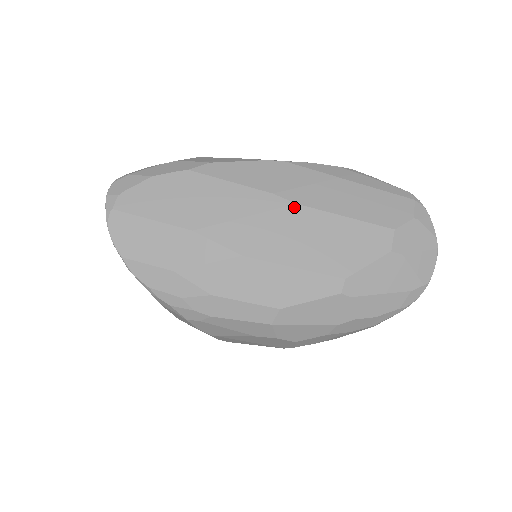
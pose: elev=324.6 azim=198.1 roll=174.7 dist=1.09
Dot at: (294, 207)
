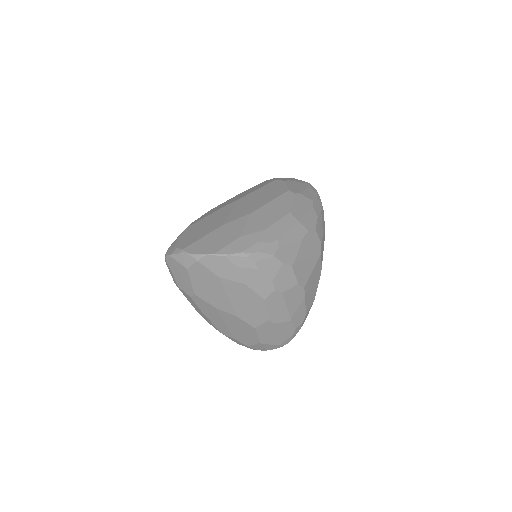
Dot at: (240, 200)
